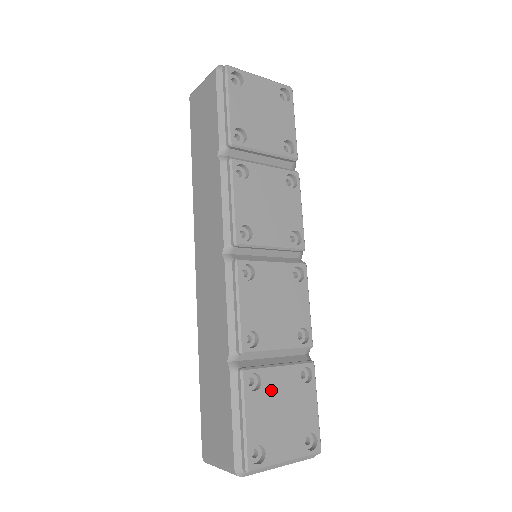
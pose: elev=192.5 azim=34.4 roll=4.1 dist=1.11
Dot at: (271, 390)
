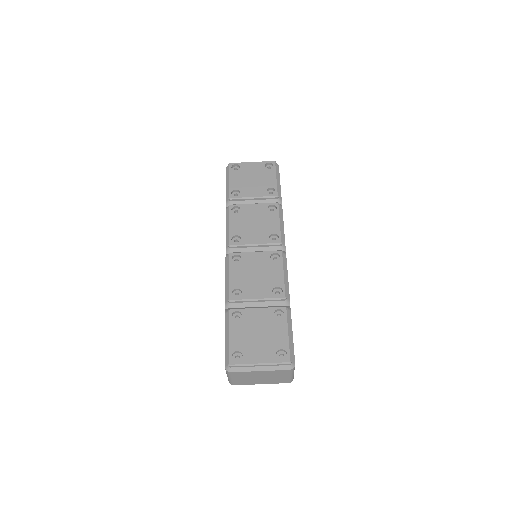
Dot at: (249, 321)
